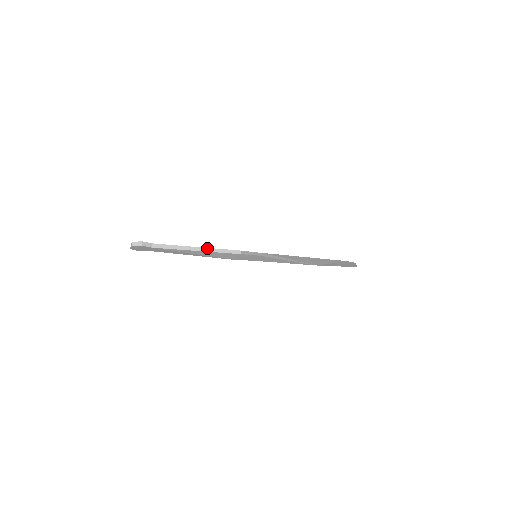
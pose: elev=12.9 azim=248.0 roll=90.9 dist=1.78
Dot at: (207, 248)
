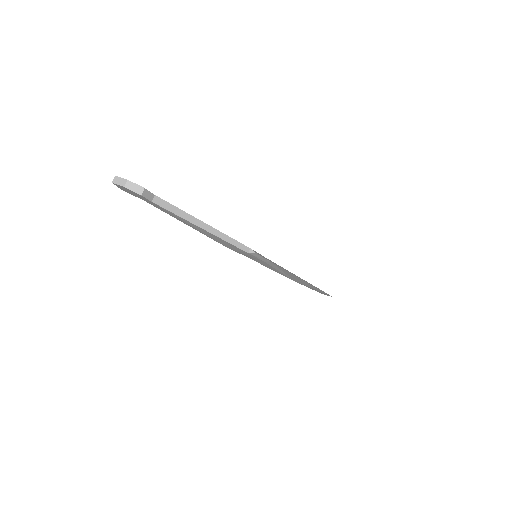
Dot at: (218, 230)
